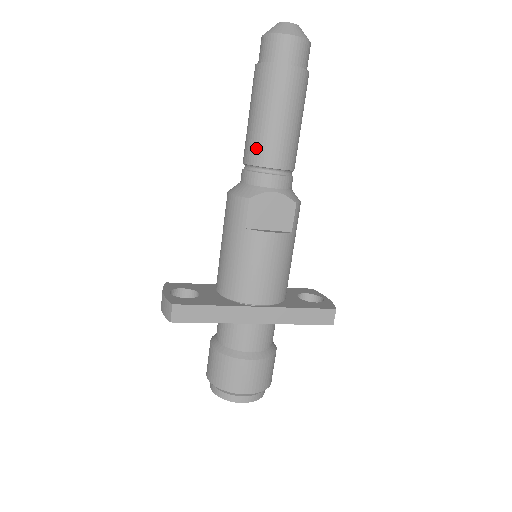
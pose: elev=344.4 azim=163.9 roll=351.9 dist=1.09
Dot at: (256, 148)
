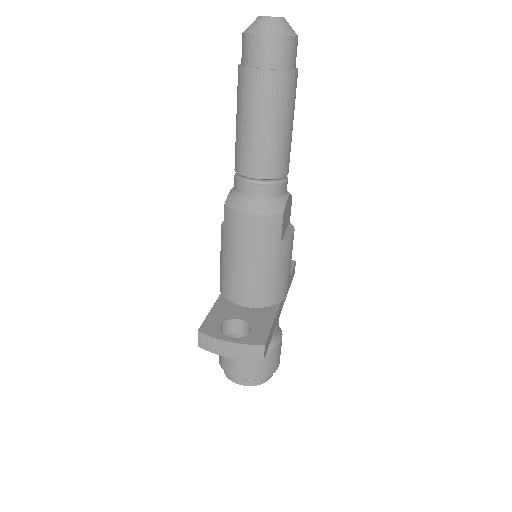
Dot at: (275, 161)
